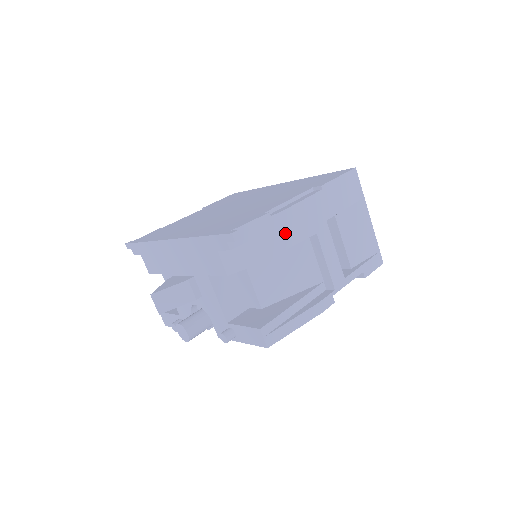
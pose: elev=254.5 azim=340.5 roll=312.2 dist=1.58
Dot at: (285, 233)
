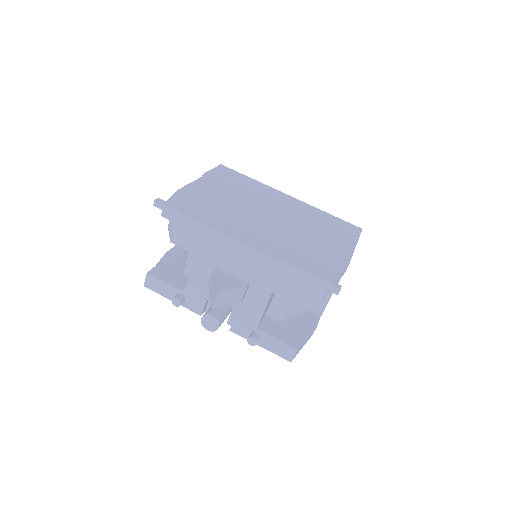
Dot at: occluded
